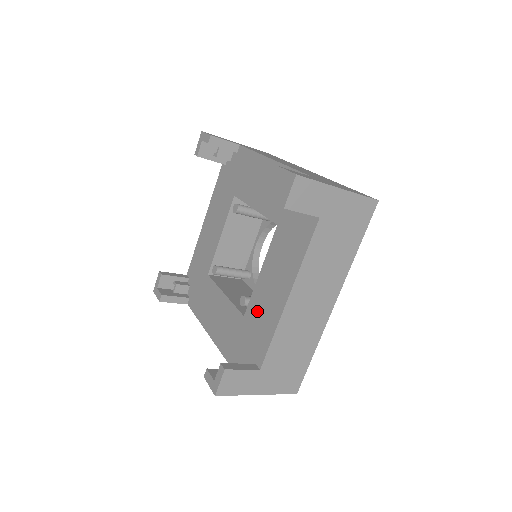
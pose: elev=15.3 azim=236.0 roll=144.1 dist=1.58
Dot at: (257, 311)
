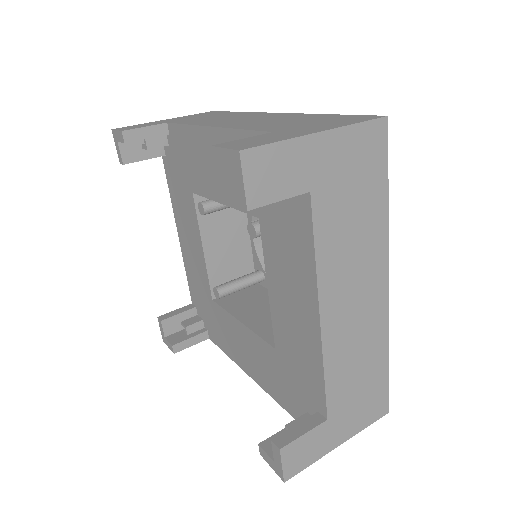
Dot at: (223, 325)
